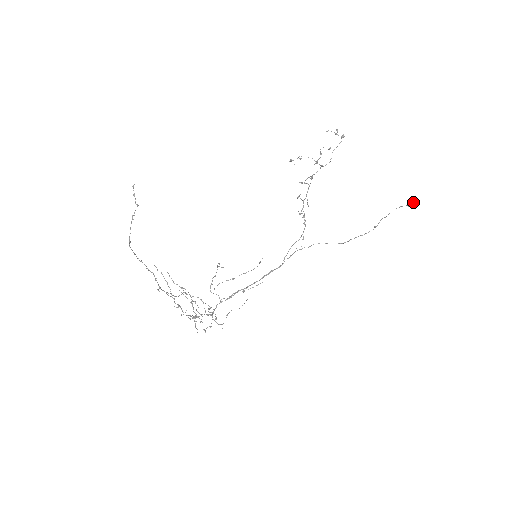
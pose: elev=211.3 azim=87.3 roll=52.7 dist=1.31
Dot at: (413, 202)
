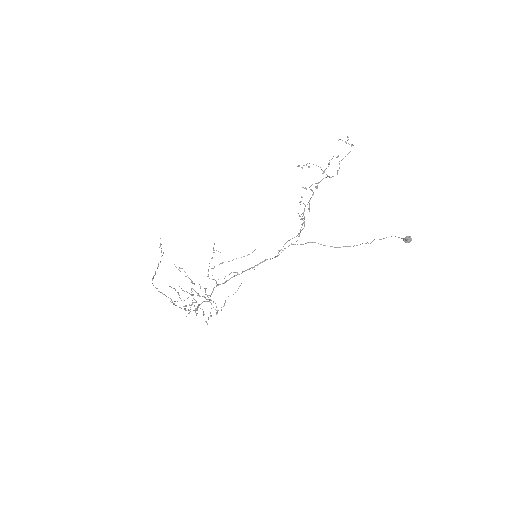
Dot at: (409, 241)
